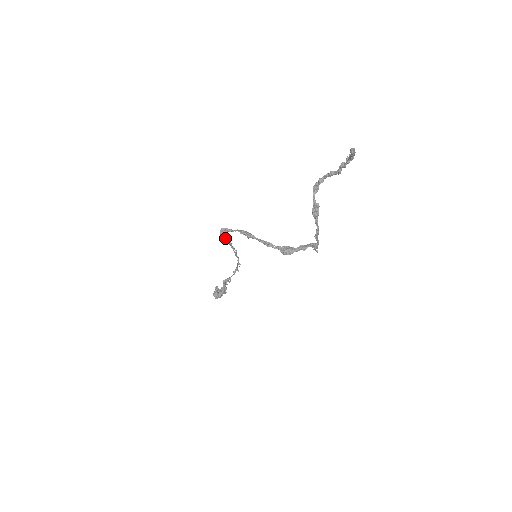
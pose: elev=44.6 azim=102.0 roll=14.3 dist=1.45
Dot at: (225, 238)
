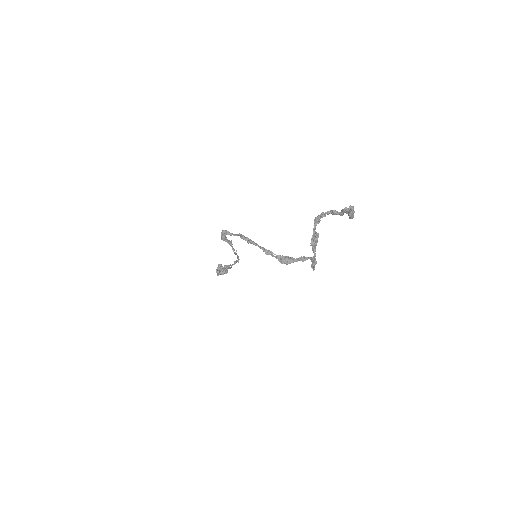
Dot at: (226, 239)
